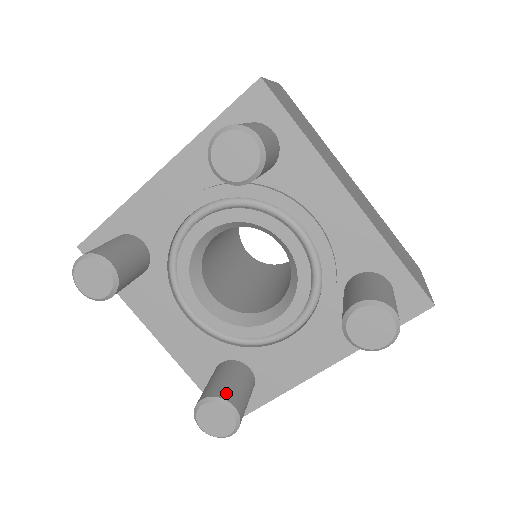
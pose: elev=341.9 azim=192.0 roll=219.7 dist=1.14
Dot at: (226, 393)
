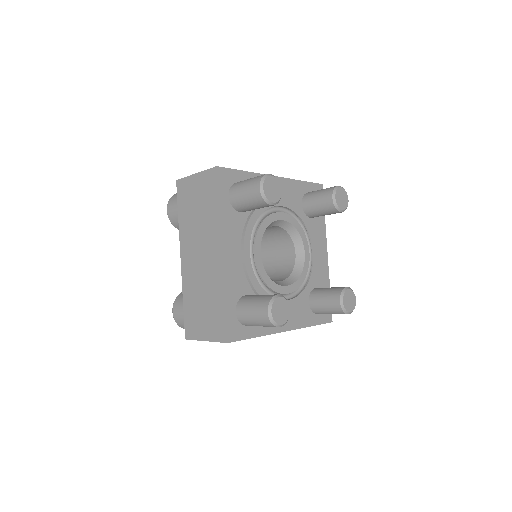
Dot at: (338, 290)
